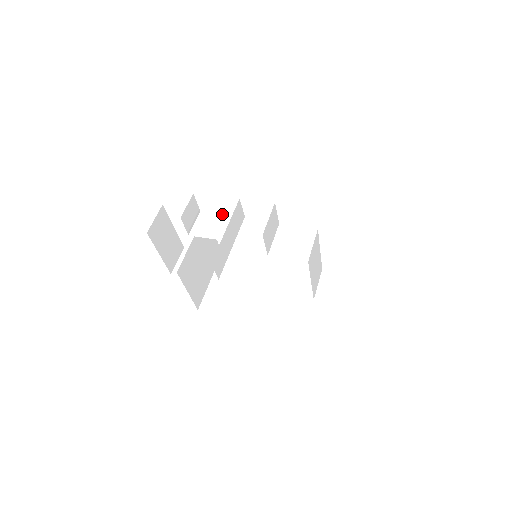
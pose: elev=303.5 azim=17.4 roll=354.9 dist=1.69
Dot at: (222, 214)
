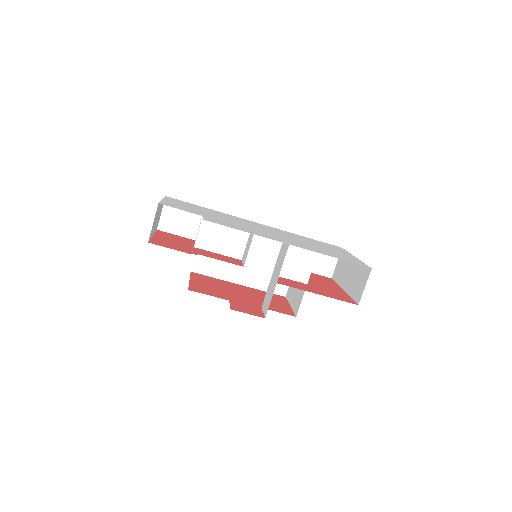
Dot at: (227, 223)
